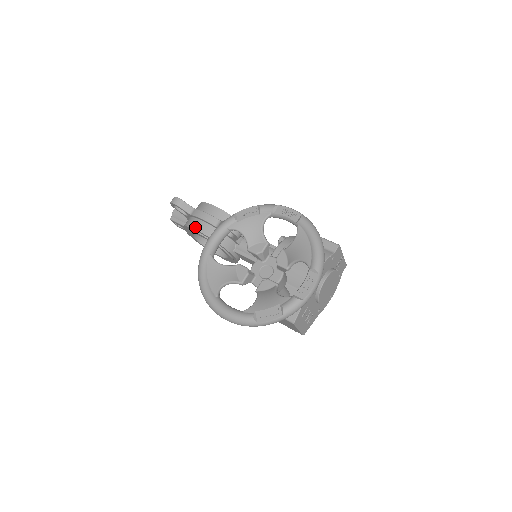
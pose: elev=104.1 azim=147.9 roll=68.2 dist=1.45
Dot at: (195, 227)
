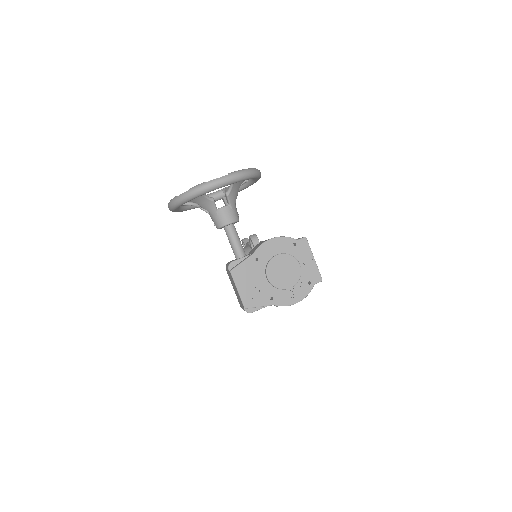
Dot at: occluded
